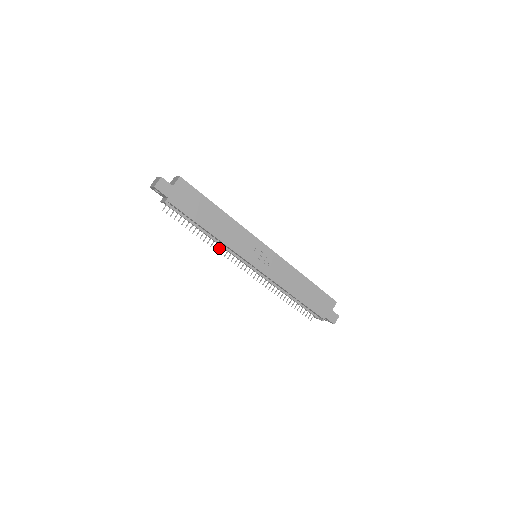
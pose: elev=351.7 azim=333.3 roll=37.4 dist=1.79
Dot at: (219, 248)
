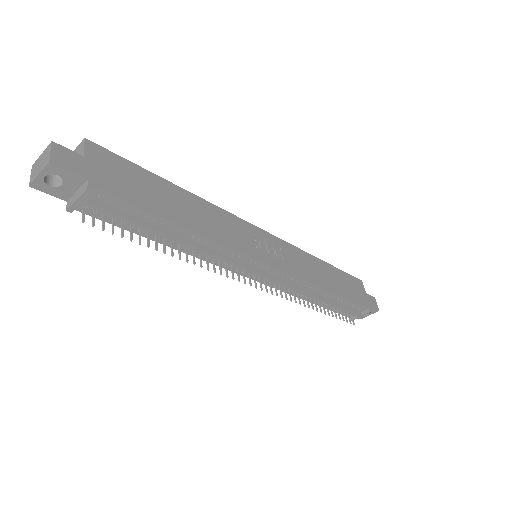
Dot at: (206, 263)
